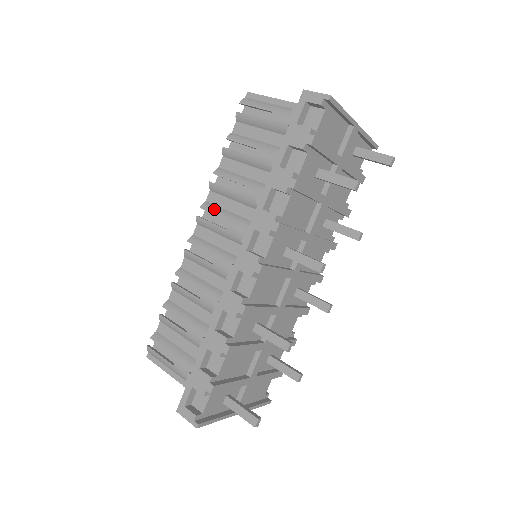
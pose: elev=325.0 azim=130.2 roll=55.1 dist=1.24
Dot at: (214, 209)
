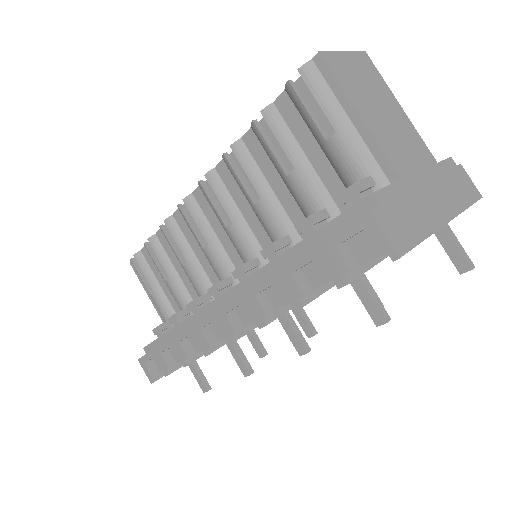
Dot at: (220, 191)
